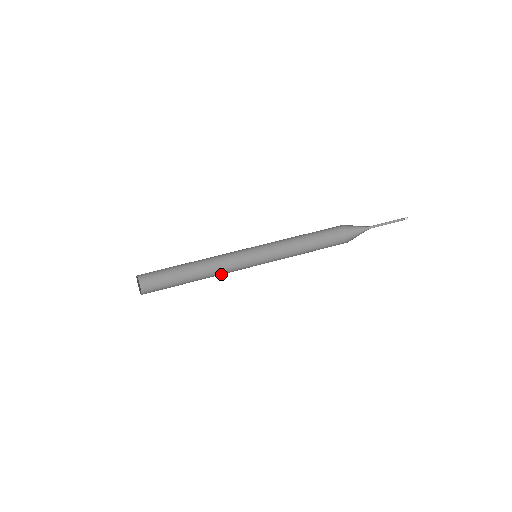
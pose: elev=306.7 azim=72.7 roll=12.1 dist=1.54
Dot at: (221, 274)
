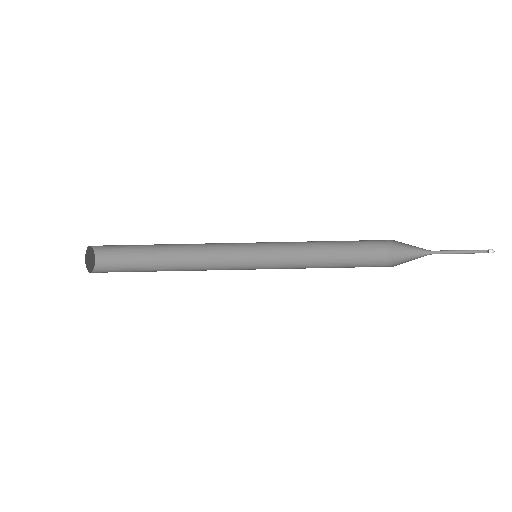
Dot at: (202, 269)
